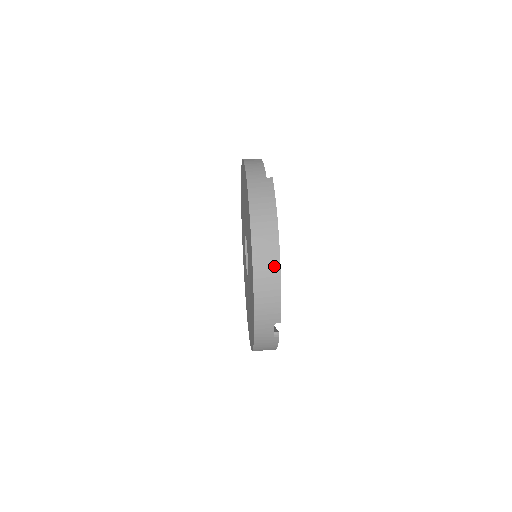
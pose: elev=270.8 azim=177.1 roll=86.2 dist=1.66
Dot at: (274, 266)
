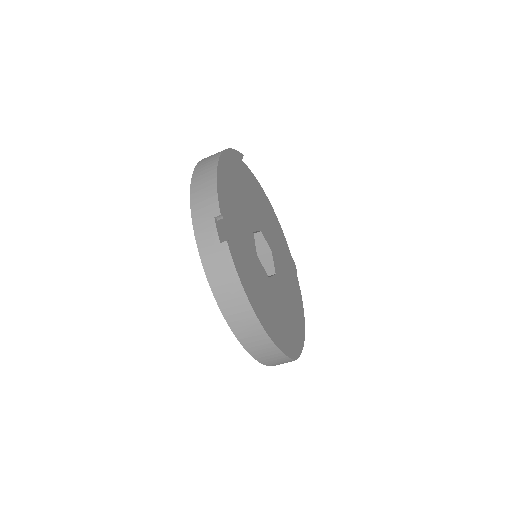
Dot at: (212, 165)
